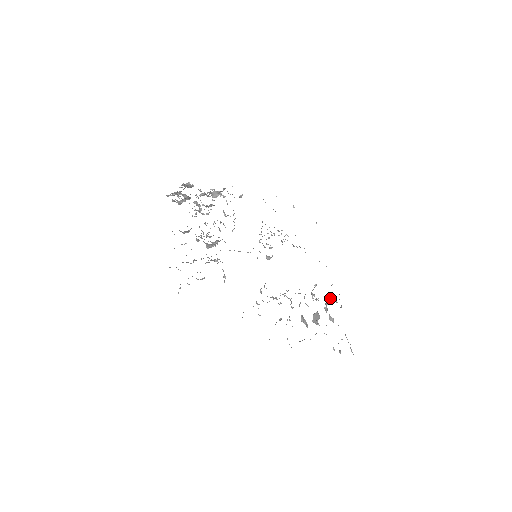
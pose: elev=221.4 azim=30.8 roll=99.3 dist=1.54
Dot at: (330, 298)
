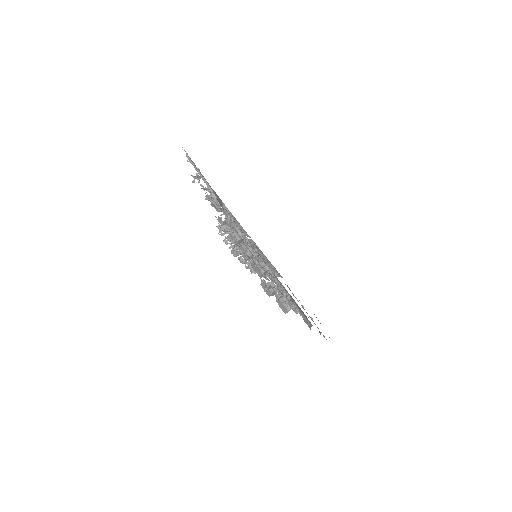
Dot at: (292, 301)
